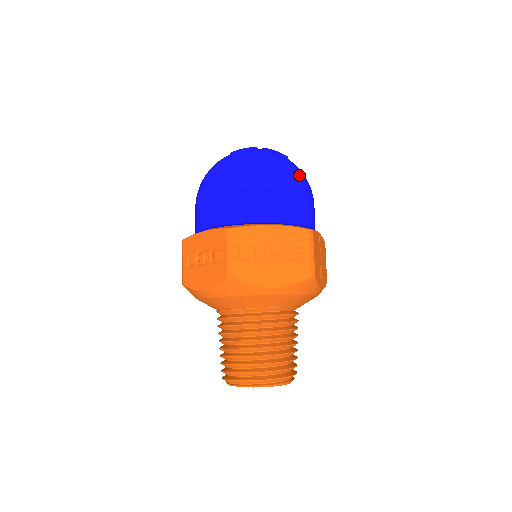
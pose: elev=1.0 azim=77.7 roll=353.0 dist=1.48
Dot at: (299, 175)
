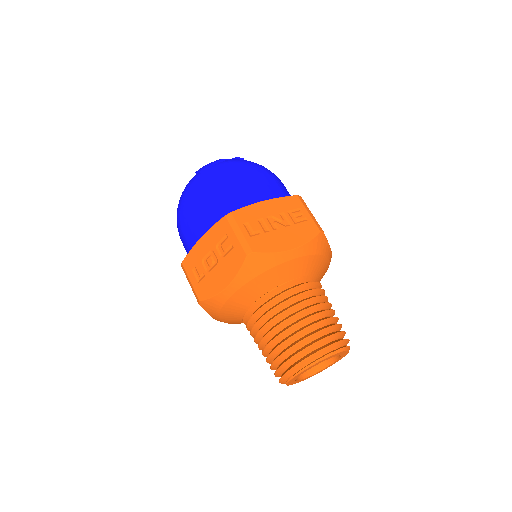
Dot at: (264, 167)
